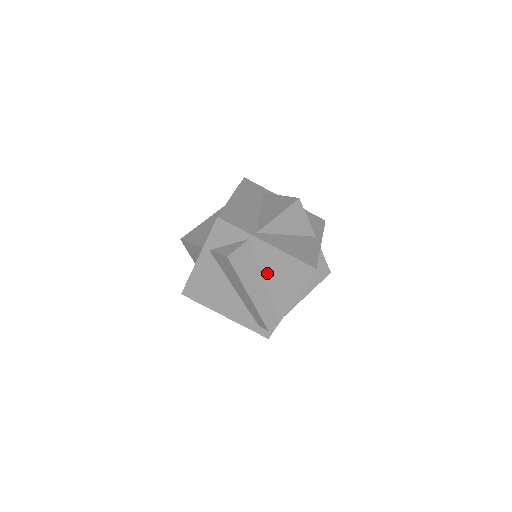
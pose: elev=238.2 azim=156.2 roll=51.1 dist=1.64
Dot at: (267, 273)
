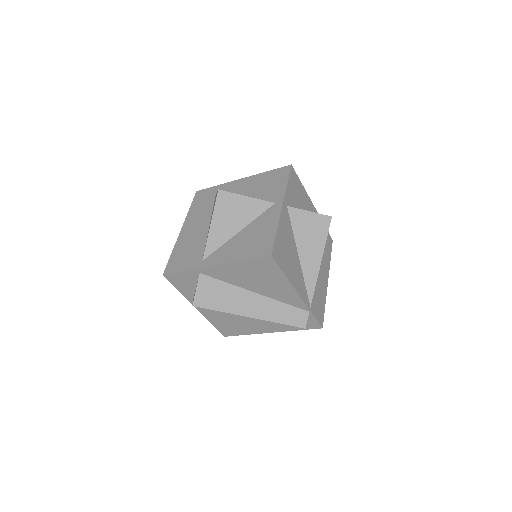
Dot at: (247, 285)
